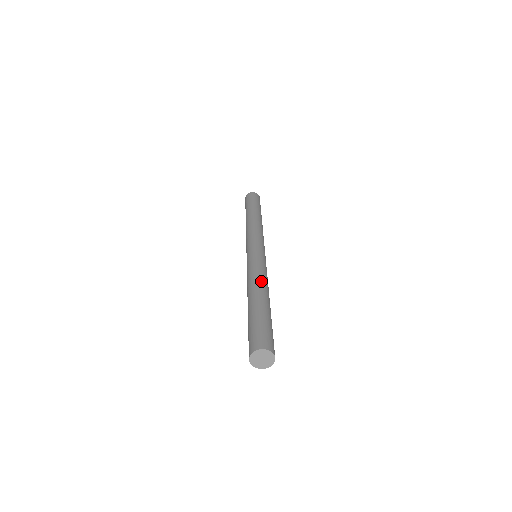
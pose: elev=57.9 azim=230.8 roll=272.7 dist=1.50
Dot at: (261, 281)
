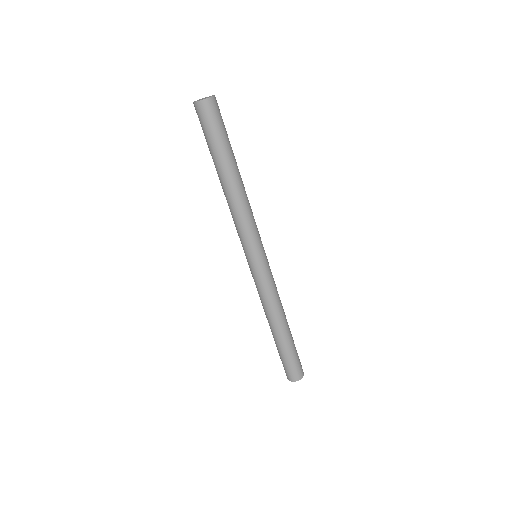
Dot at: occluded
